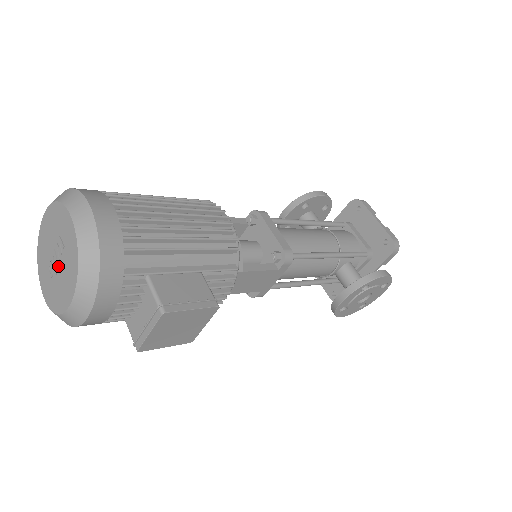
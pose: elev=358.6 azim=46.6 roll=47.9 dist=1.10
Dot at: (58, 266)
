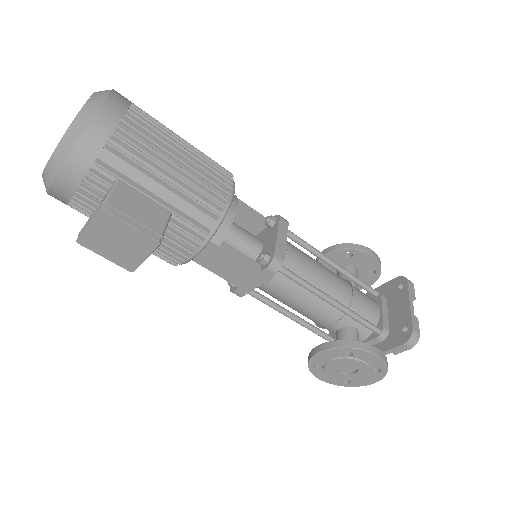
Dot at: occluded
